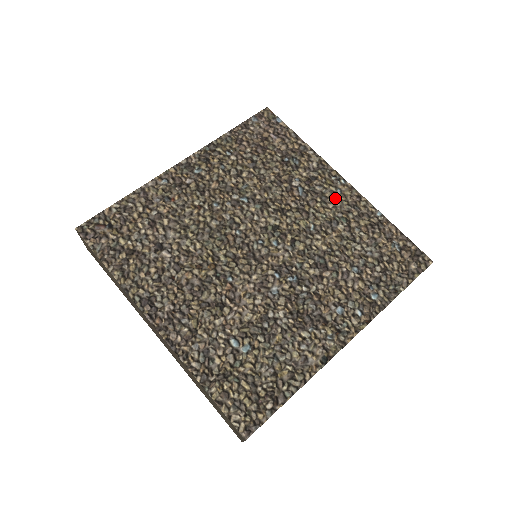
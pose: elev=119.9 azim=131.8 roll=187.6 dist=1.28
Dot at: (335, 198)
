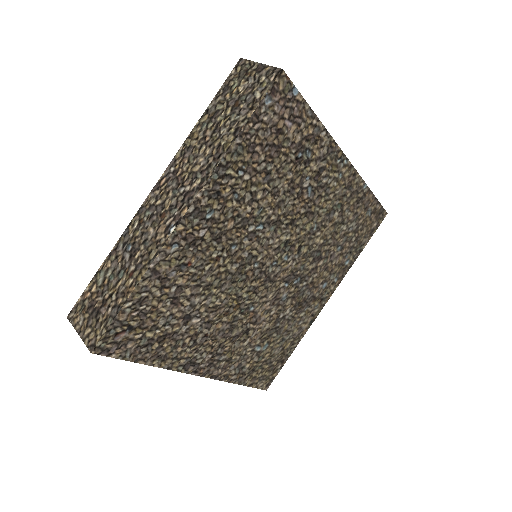
Dot at: (336, 185)
